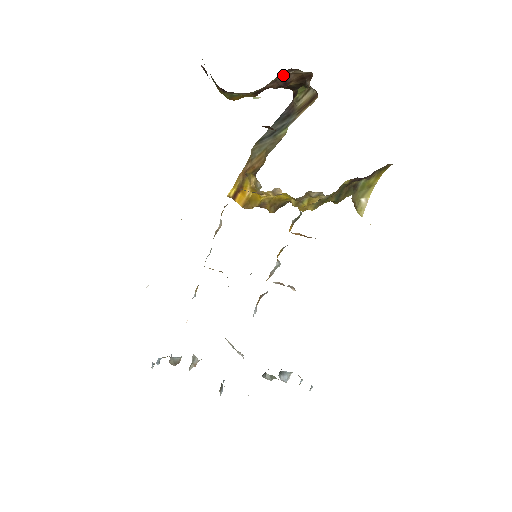
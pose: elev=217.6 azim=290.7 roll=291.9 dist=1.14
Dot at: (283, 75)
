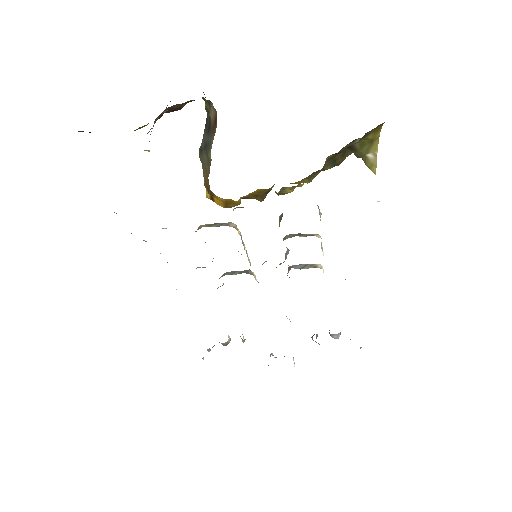
Dot at: occluded
